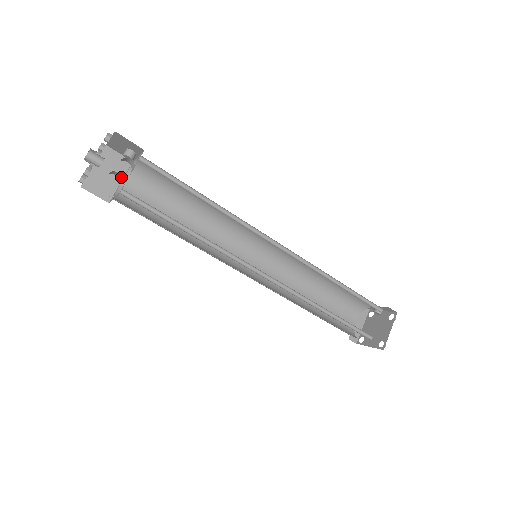
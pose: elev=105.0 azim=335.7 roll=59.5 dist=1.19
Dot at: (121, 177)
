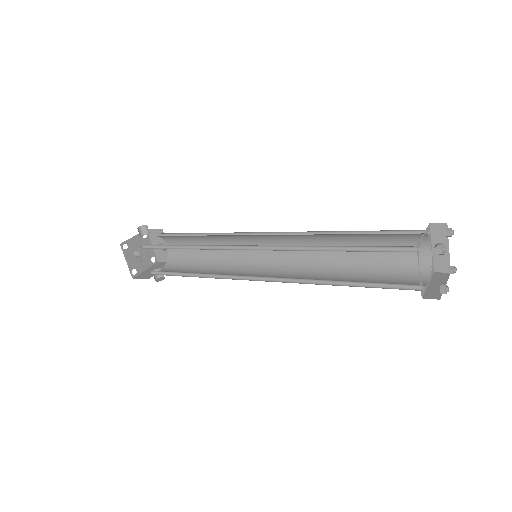
Dot at: (162, 269)
